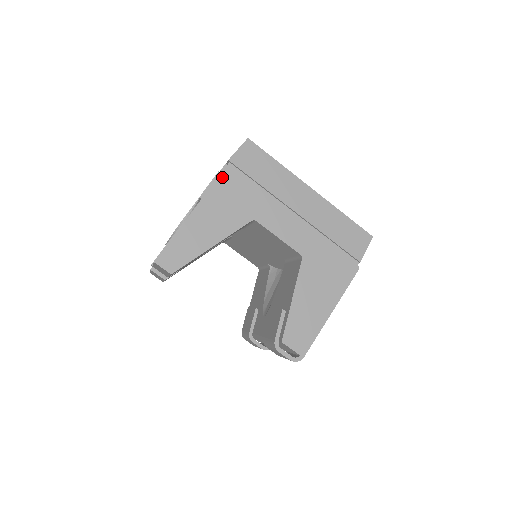
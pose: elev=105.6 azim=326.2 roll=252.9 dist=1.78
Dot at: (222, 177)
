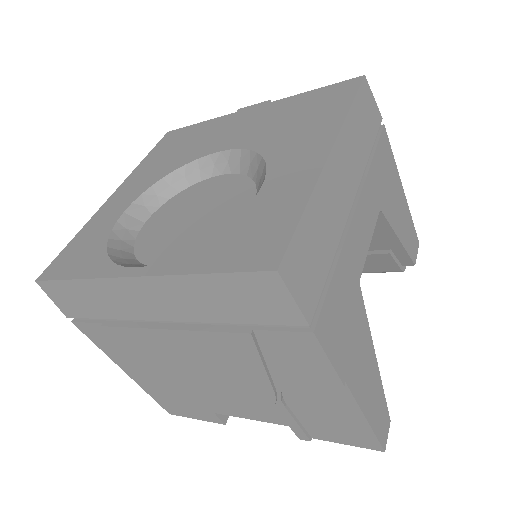
Dot at: (327, 341)
